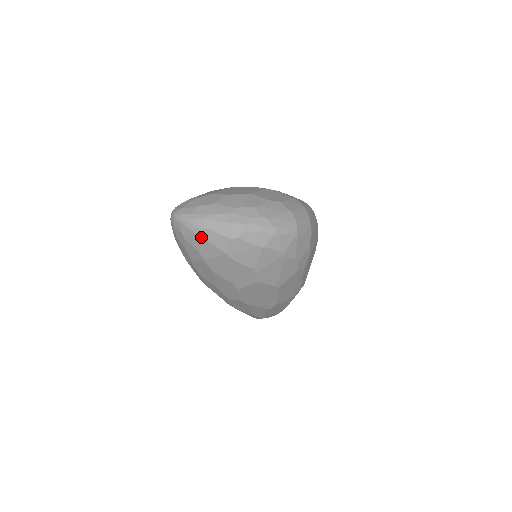
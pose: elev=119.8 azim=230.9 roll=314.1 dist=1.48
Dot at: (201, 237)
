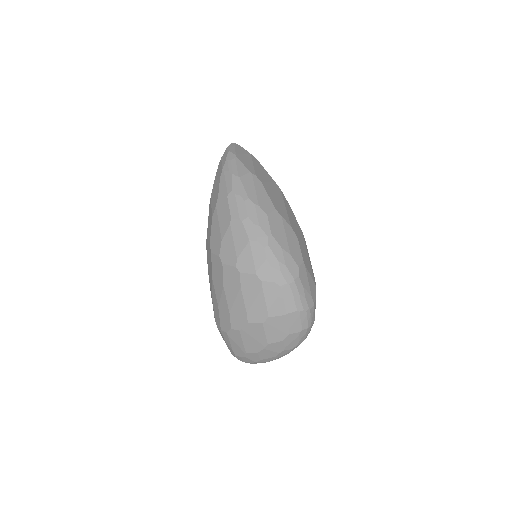
Dot at: occluded
